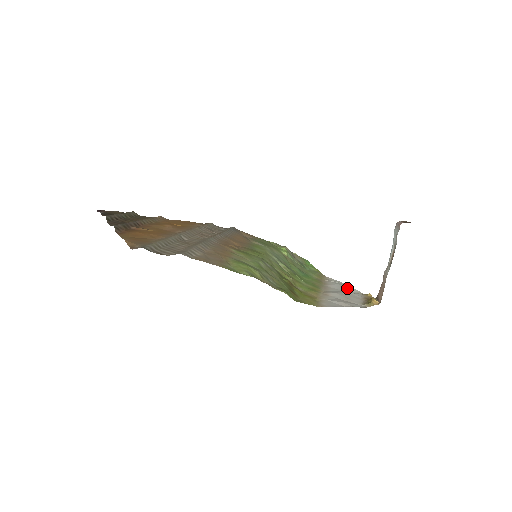
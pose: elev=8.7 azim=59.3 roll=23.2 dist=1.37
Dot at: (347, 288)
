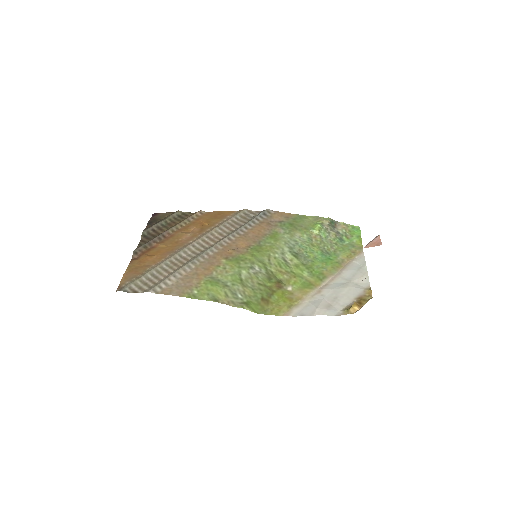
Dot at: (359, 277)
